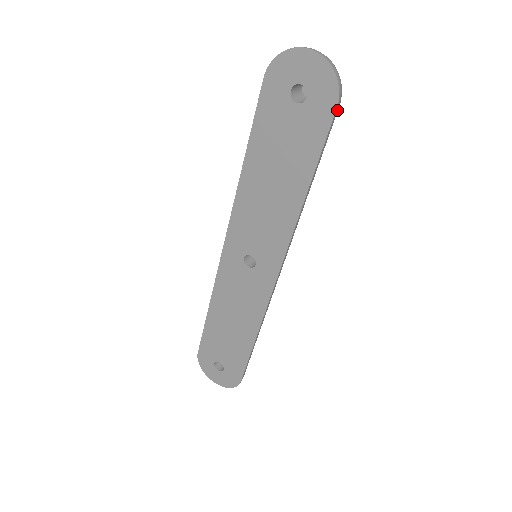
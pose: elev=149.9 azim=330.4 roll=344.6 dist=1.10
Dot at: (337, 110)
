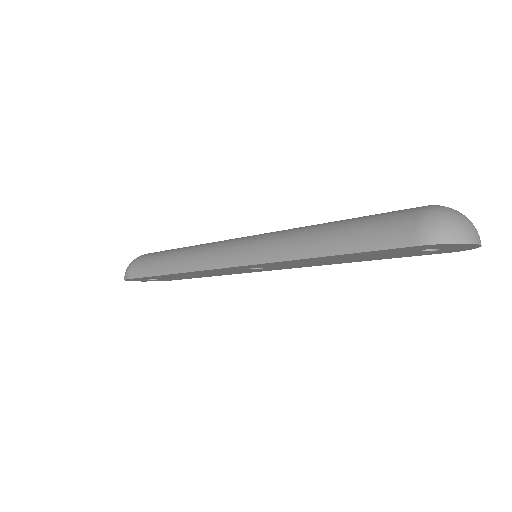
Dot at: occluded
